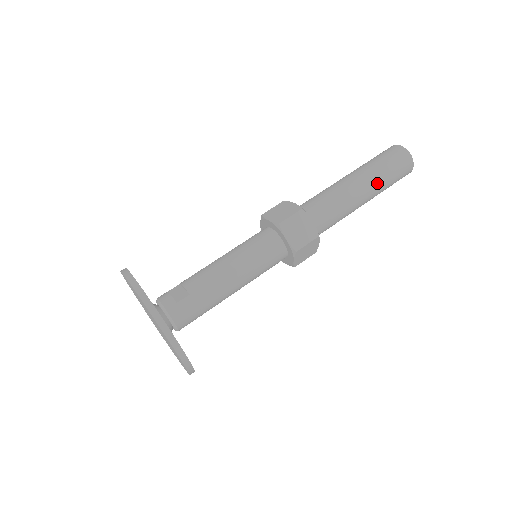
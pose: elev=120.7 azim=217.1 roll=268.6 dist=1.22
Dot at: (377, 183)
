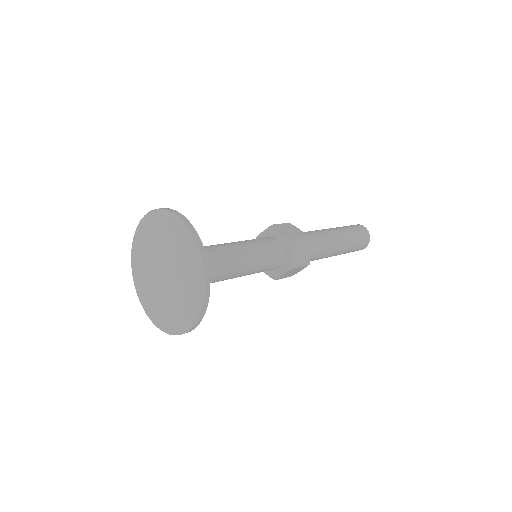
Dot at: (348, 246)
